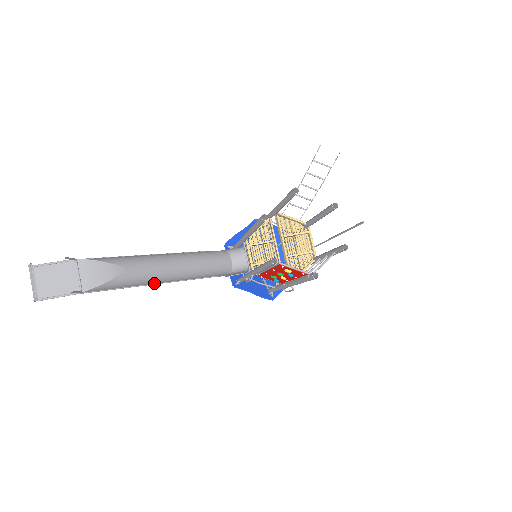
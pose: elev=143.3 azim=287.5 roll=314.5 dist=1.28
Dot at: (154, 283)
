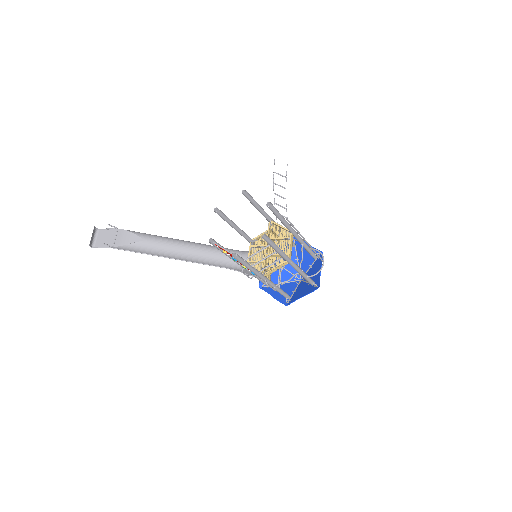
Dot at: (168, 257)
